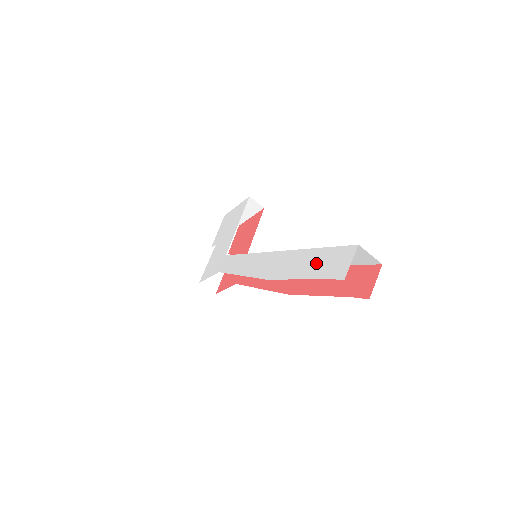
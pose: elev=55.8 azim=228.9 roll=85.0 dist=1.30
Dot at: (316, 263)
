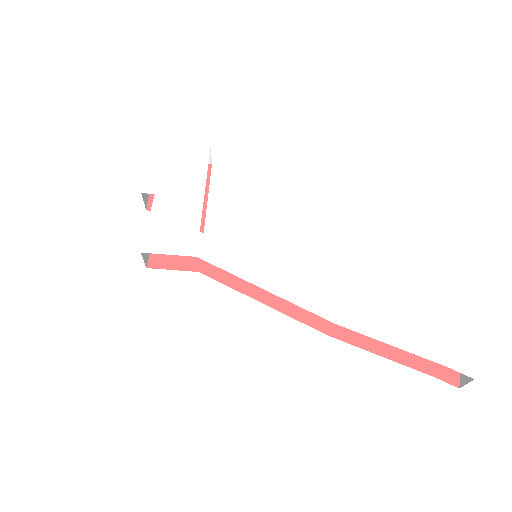
Dot at: (421, 338)
